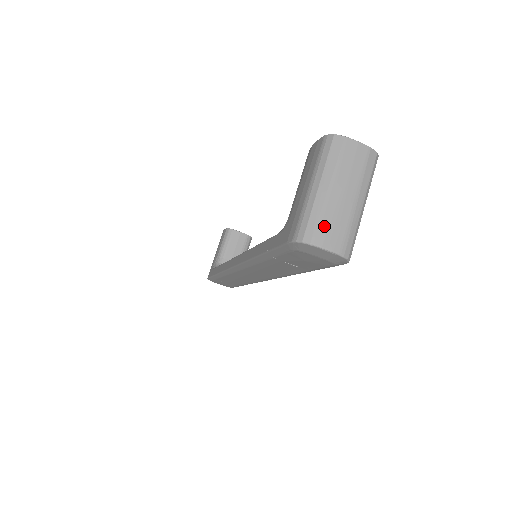
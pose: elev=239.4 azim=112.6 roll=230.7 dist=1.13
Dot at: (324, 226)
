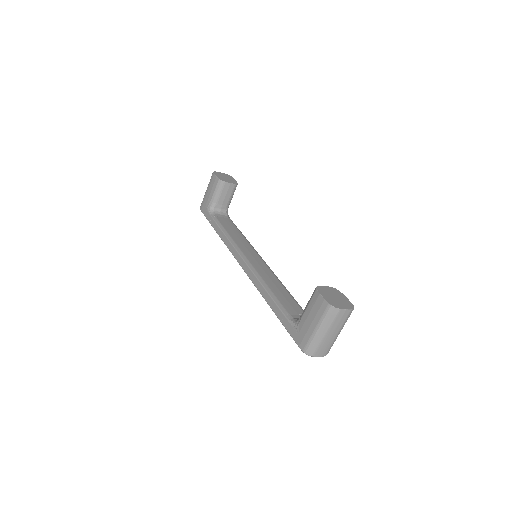
Dot at: (320, 349)
